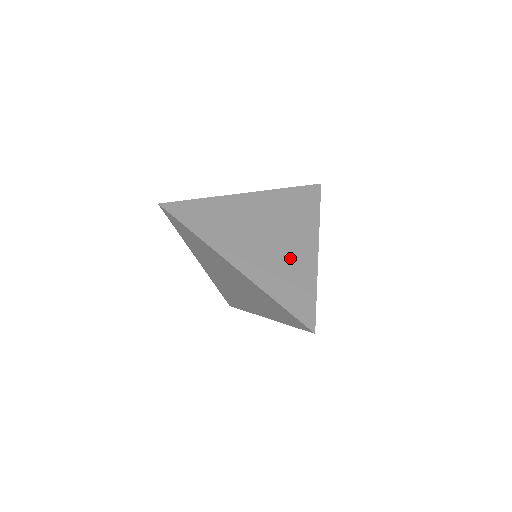
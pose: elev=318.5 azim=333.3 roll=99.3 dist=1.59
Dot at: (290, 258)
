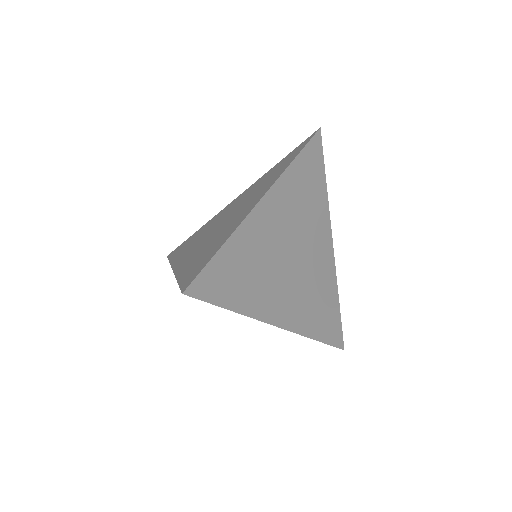
Dot at: (226, 227)
